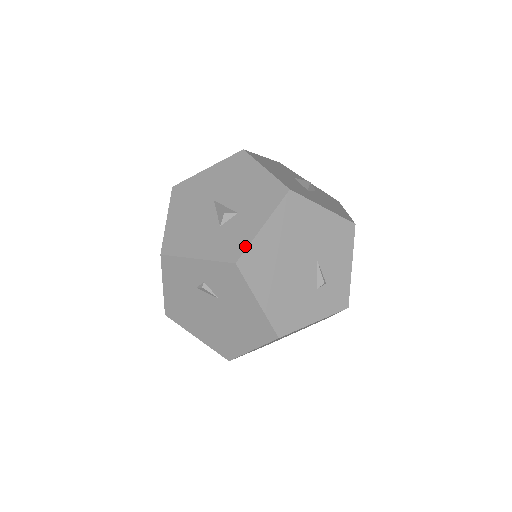
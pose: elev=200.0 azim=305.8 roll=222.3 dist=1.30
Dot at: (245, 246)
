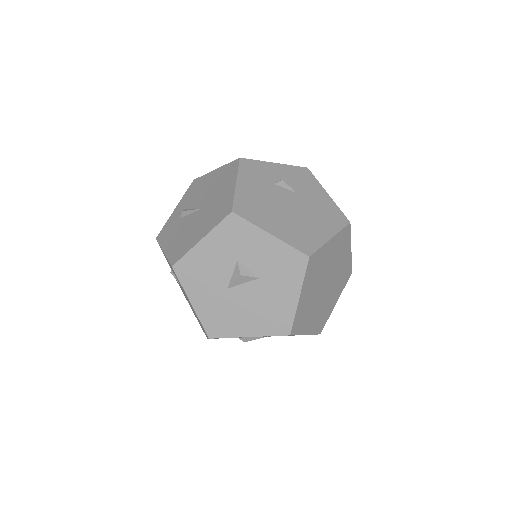
Dot at: occluded
